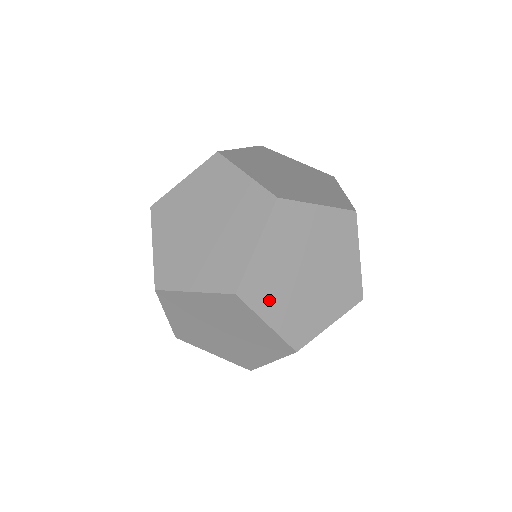
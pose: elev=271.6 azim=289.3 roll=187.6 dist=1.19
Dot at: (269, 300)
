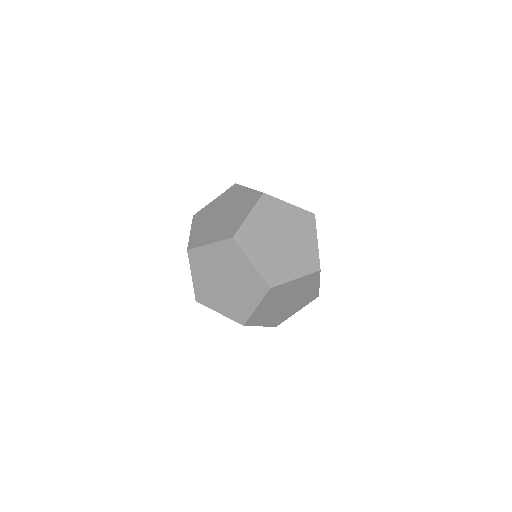
Dot at: occluded
